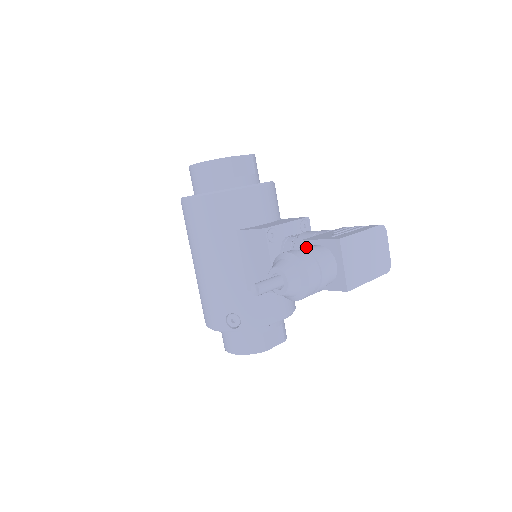
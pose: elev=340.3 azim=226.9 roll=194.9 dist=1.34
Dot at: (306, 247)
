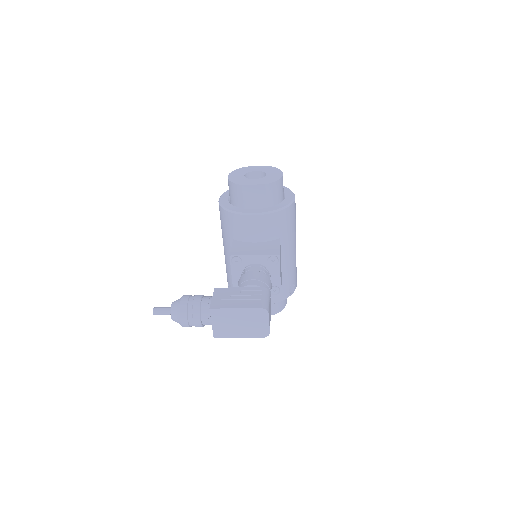
Dot at: (197, 300)
